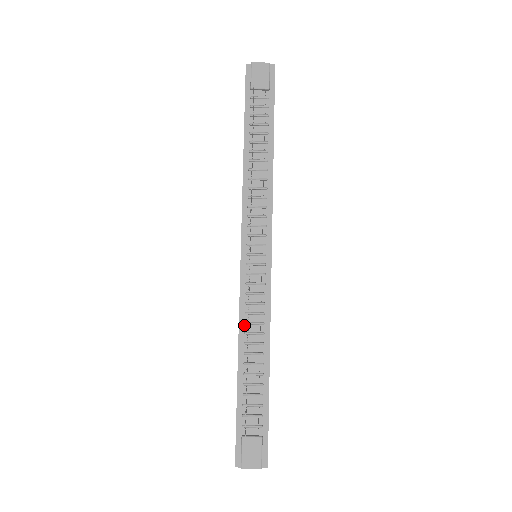
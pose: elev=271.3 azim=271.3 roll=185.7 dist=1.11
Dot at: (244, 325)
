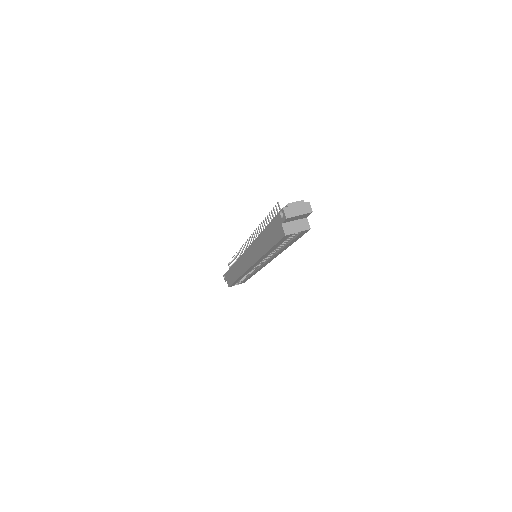
Dot at: occluded
